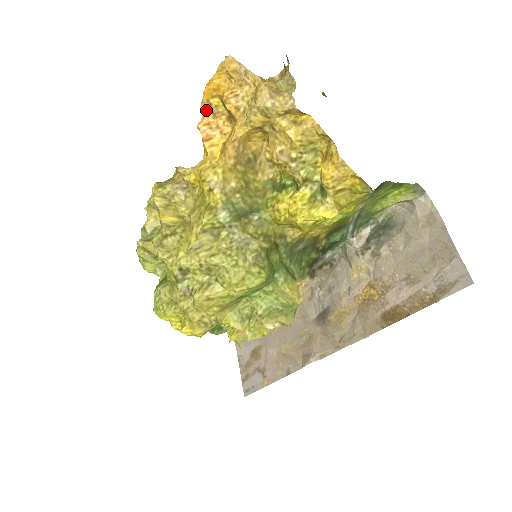
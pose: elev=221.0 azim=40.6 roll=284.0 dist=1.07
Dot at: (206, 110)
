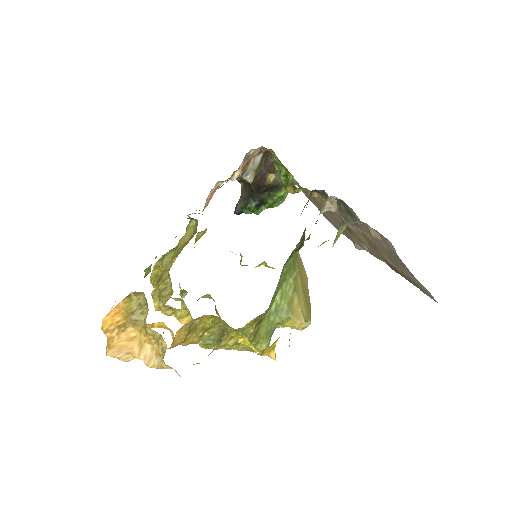
Dot at: occluded
